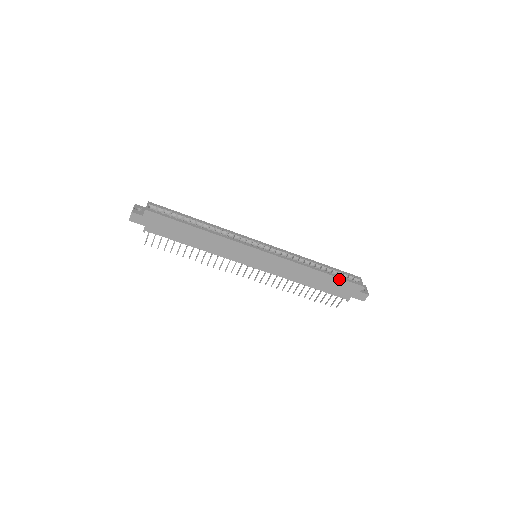
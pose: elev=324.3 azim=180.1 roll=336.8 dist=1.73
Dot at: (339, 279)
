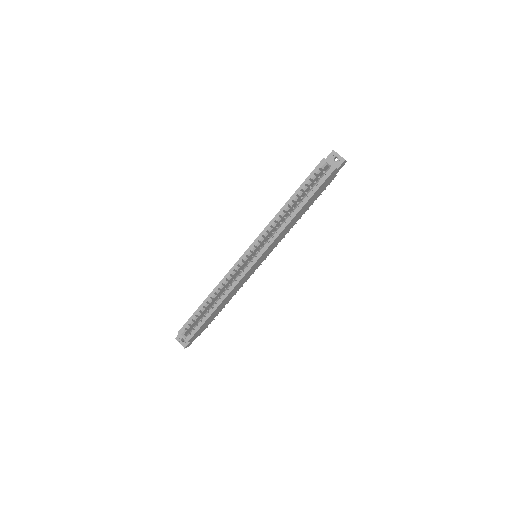
Dot at: (316, 192)
